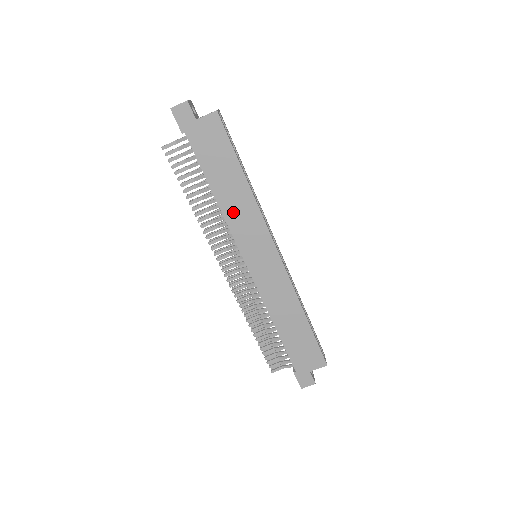
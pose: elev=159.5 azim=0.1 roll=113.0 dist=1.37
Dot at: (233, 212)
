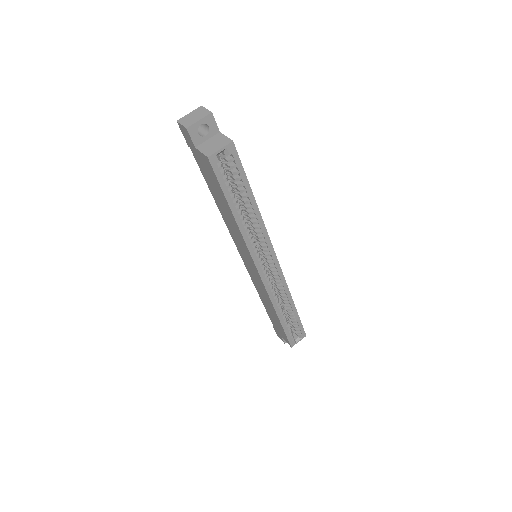
Dot at: (229, 225)
